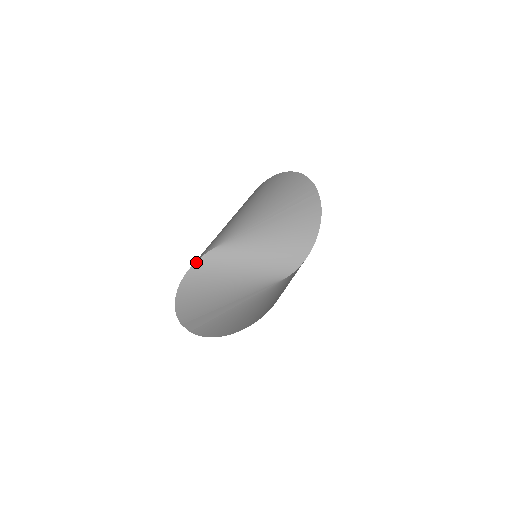
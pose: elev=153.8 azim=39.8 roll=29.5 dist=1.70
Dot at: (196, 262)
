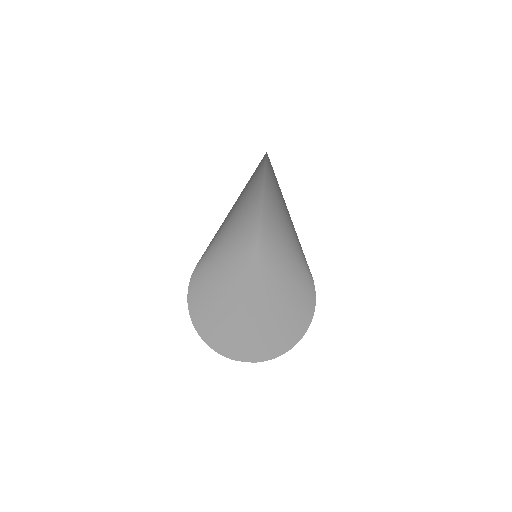
Dot at: (188, 290)
